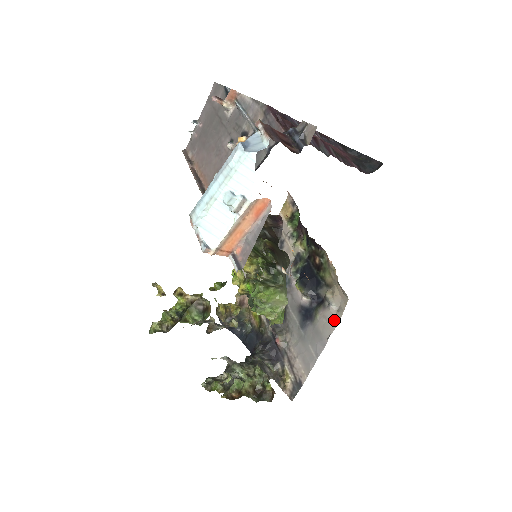
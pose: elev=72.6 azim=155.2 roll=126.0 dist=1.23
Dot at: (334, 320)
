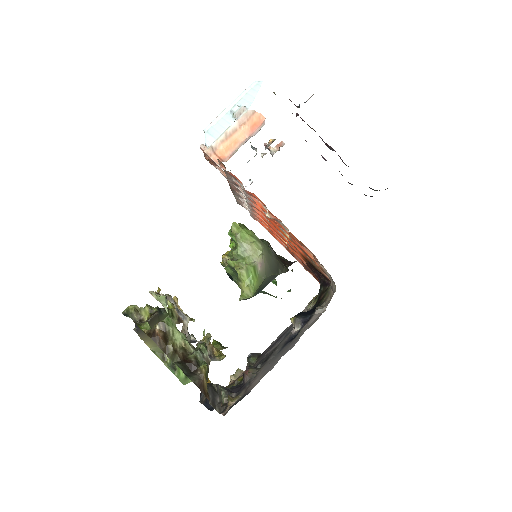
Dot at: (315, 320)
